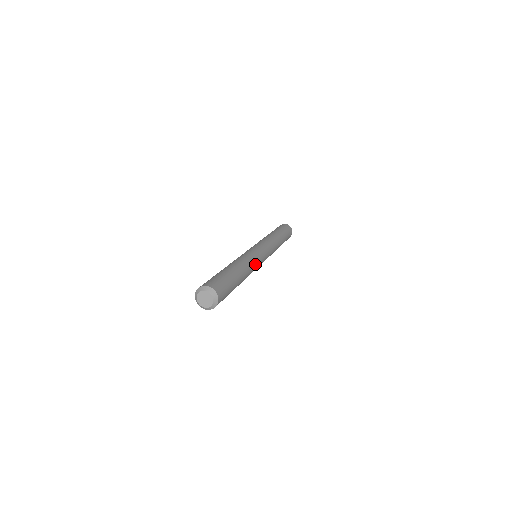
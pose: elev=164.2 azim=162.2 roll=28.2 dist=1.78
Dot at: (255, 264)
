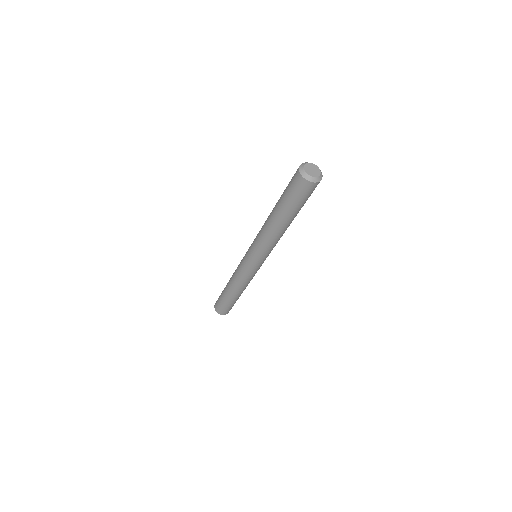
Dot at: occluded
